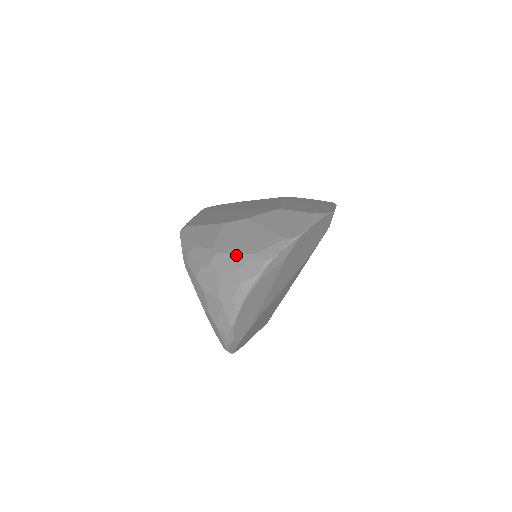
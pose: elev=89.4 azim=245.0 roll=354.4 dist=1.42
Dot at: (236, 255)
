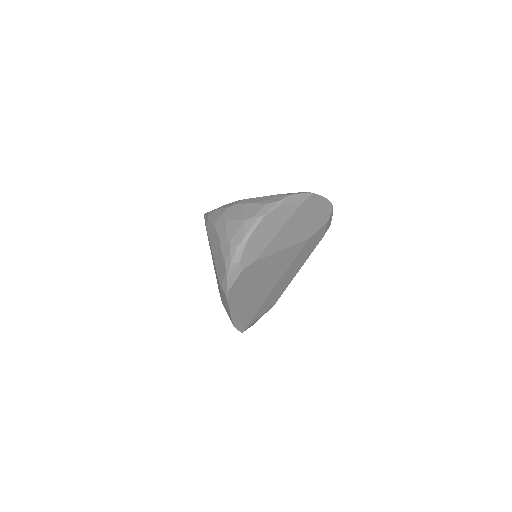
Dot at: (262, 197)
